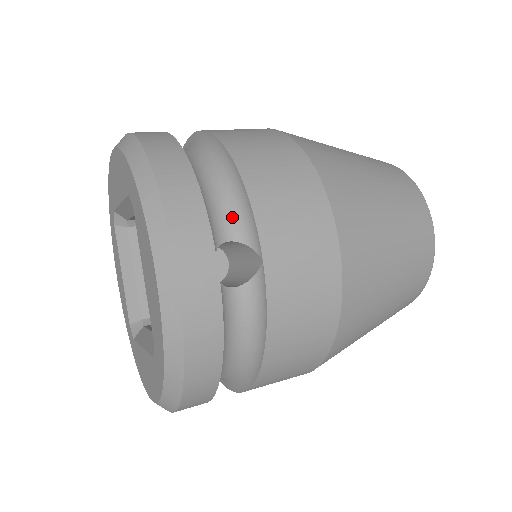
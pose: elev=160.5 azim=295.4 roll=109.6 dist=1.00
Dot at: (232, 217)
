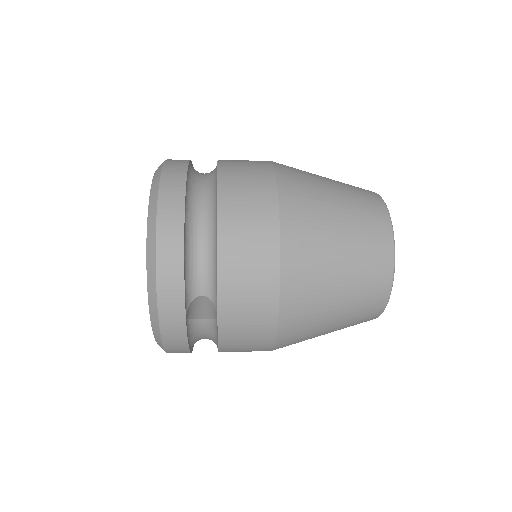
Dot at: (208, 281)
